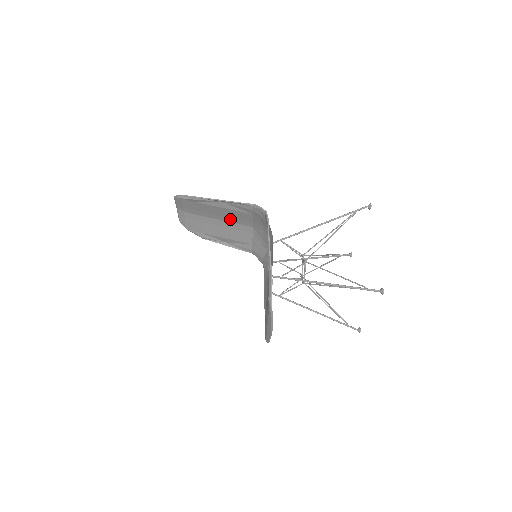
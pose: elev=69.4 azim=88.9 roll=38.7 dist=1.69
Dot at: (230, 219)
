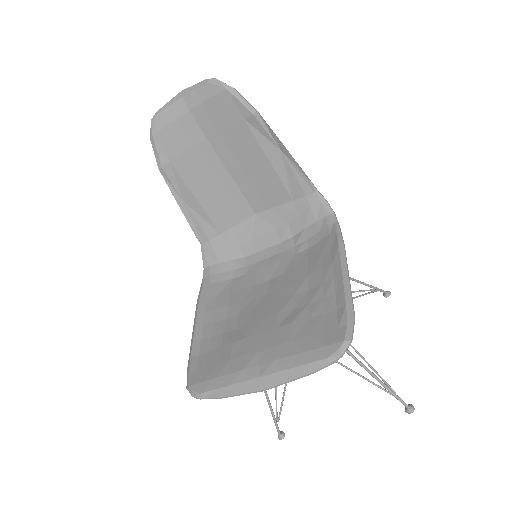
Dot at: (244, 179)
